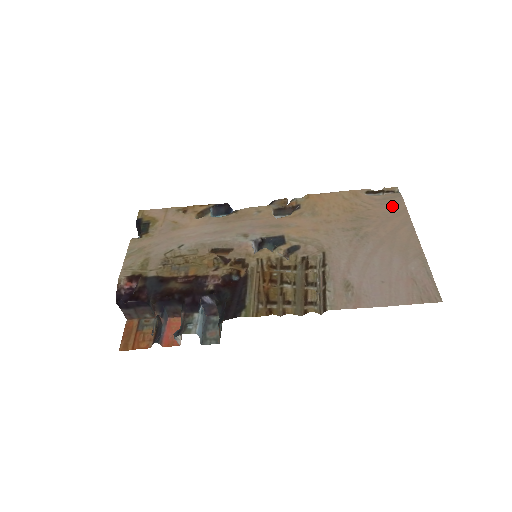
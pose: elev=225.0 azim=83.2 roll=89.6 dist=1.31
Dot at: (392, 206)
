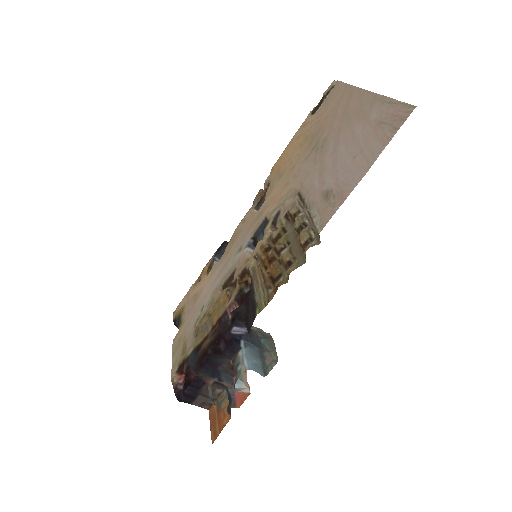
Dot at: (335, 97)
